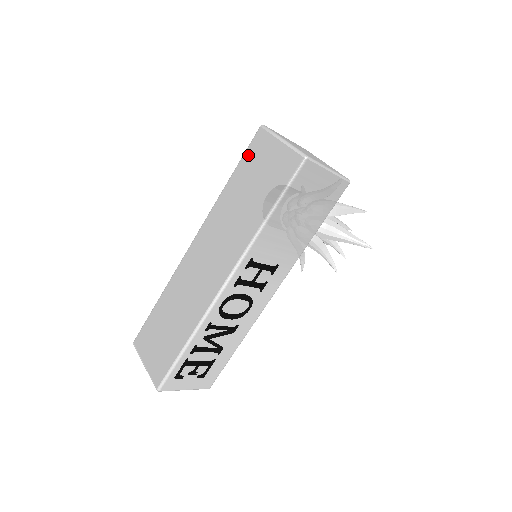
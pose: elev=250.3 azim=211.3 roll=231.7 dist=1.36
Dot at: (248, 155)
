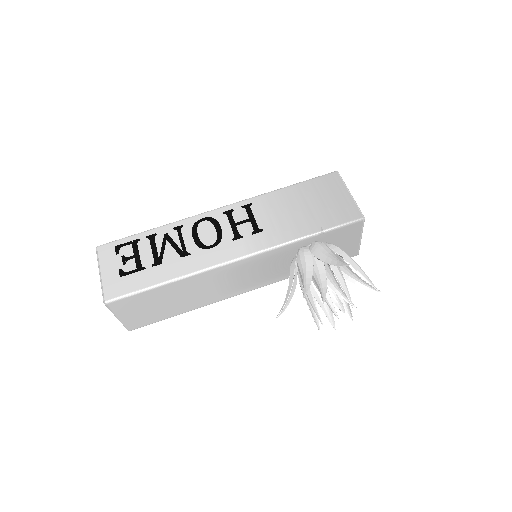
Dot at: occluded
